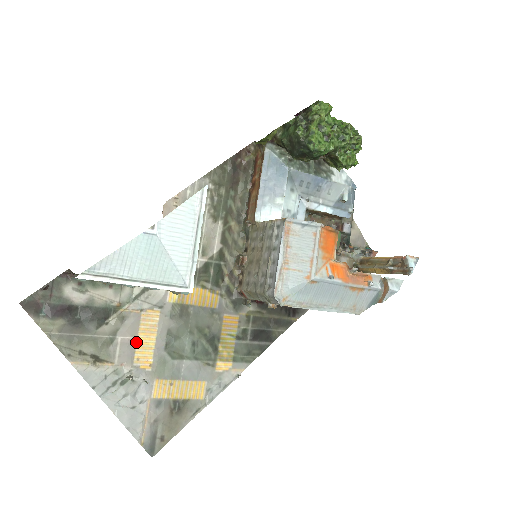
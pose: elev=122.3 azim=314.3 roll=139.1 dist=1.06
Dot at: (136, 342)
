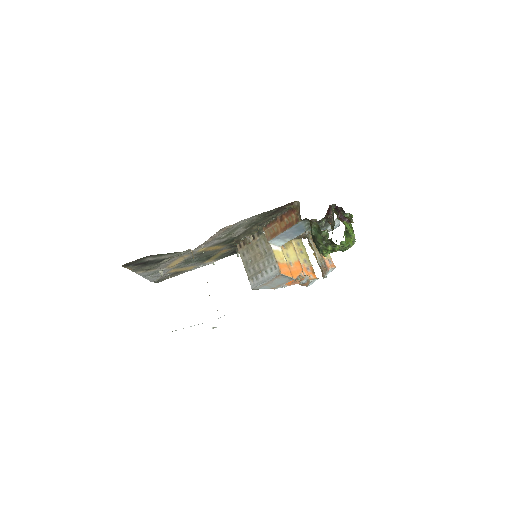
Dot at: (171, 263)
